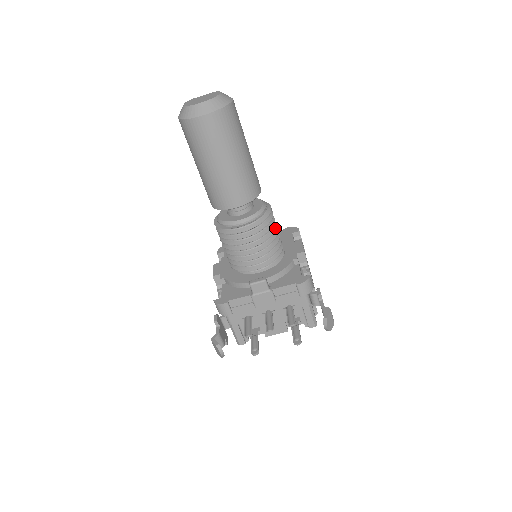
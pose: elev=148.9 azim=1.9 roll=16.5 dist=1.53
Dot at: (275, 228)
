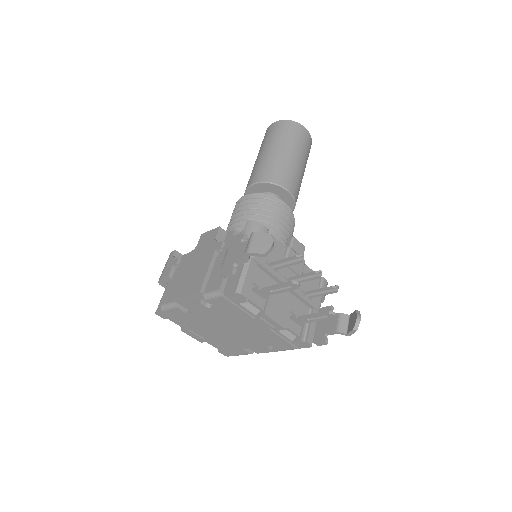
Dot at: occluded
